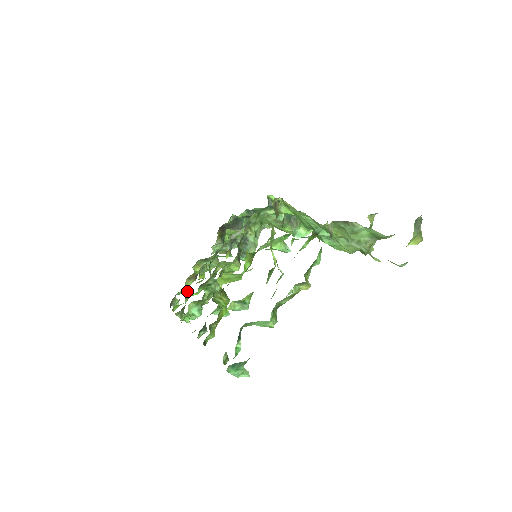
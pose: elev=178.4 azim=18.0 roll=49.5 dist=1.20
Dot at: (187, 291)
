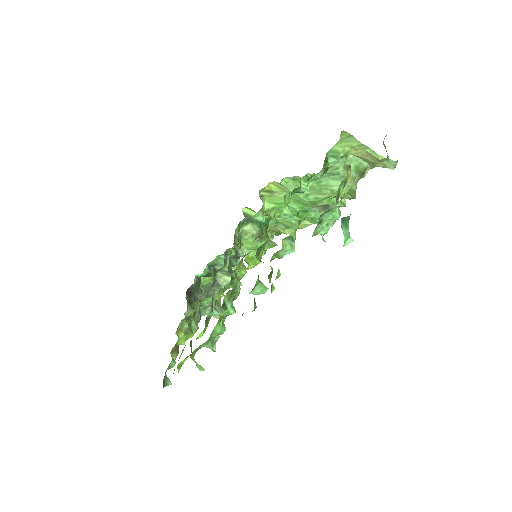
Dot at: (182, 352)
